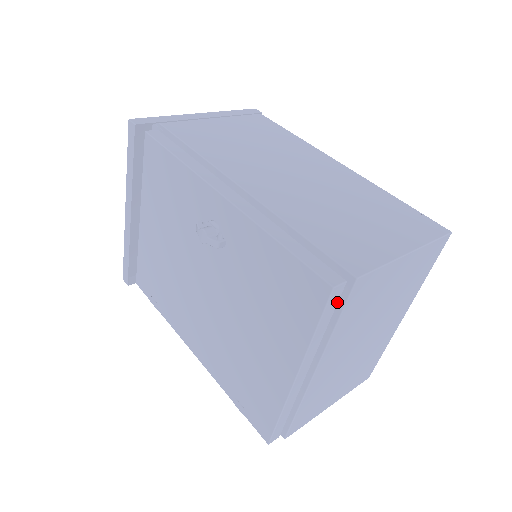
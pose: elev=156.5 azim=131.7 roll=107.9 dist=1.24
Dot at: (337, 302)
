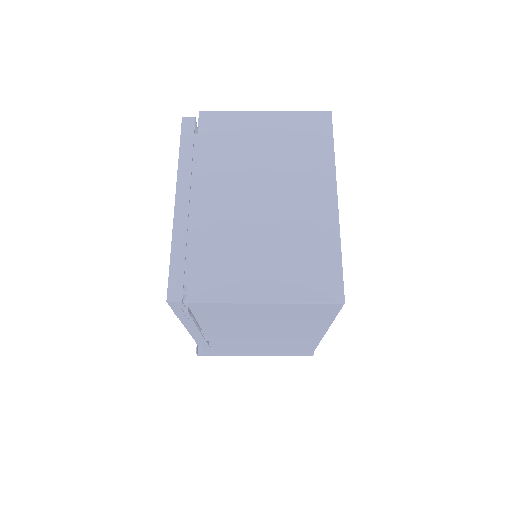
Dot at: occluded
